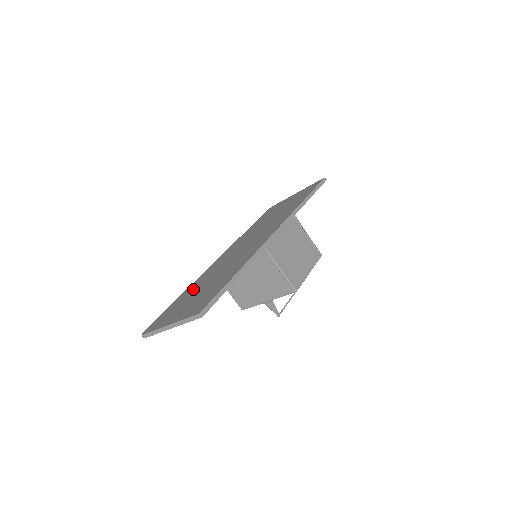
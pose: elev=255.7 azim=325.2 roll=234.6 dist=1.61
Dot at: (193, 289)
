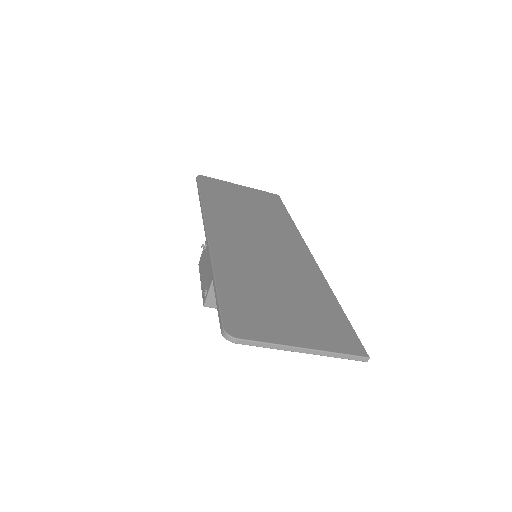
Dot at: (246, 280)
